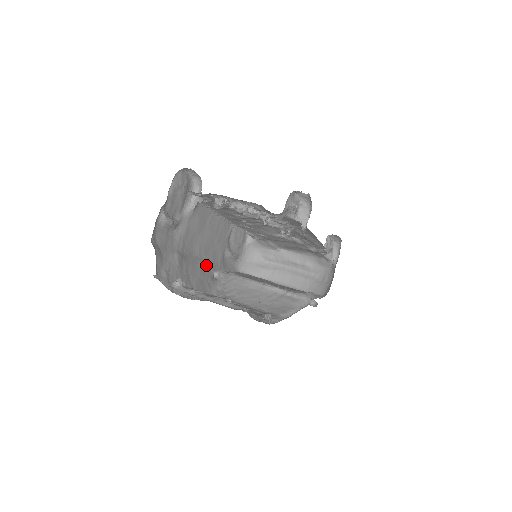
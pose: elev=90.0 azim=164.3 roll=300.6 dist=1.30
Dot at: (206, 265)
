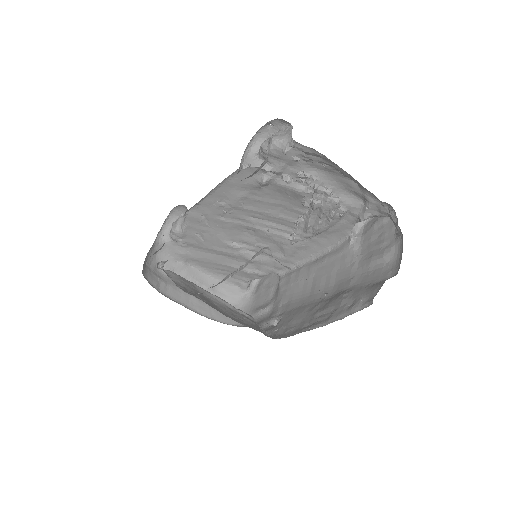
Dot at: occluded
